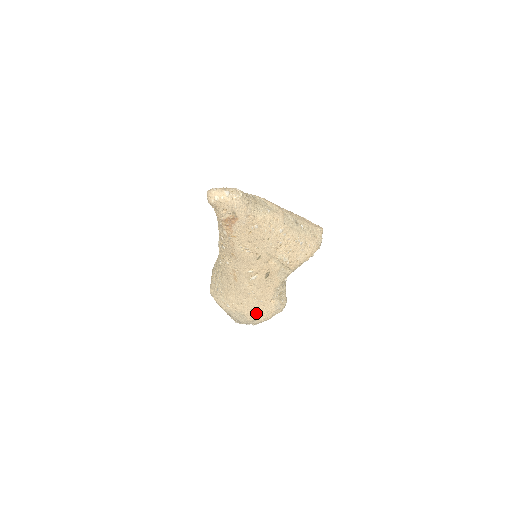
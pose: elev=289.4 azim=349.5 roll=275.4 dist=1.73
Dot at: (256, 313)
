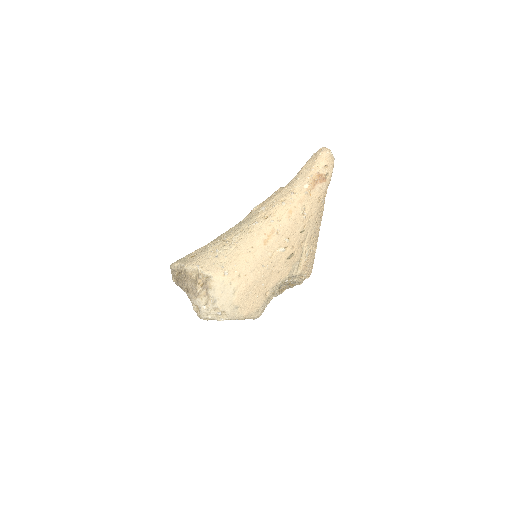
Dot at: (247, 297)
